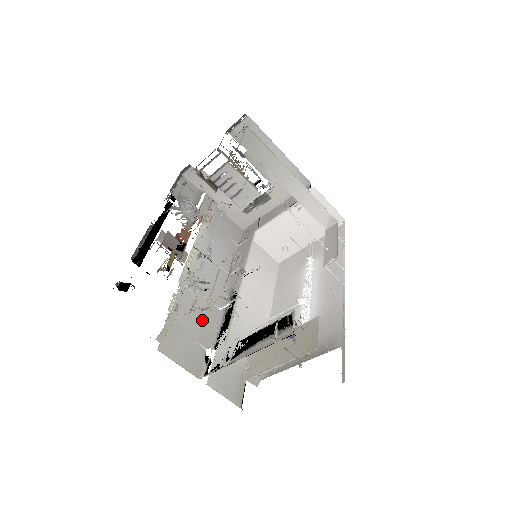
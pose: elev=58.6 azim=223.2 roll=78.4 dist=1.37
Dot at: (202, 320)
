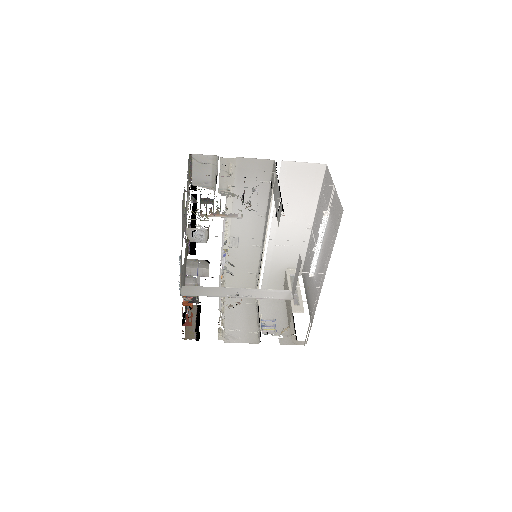
Dot at: (249, 260)
